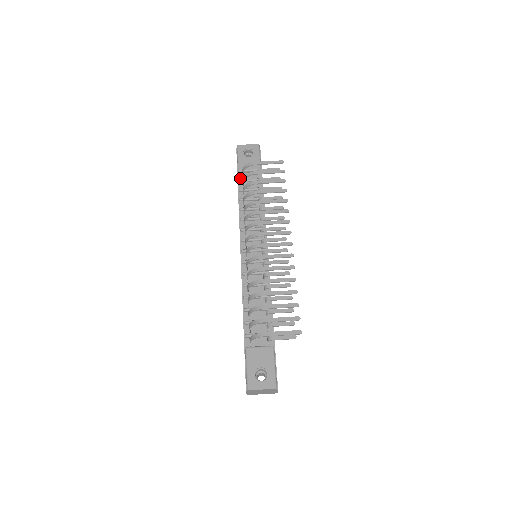
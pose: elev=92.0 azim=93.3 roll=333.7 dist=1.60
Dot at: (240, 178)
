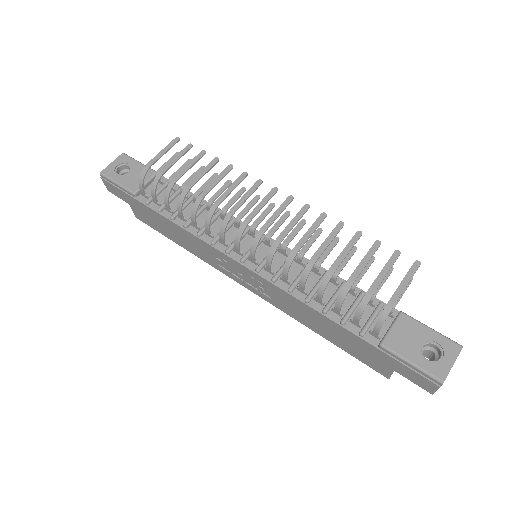
Dot at: (144, 200)
